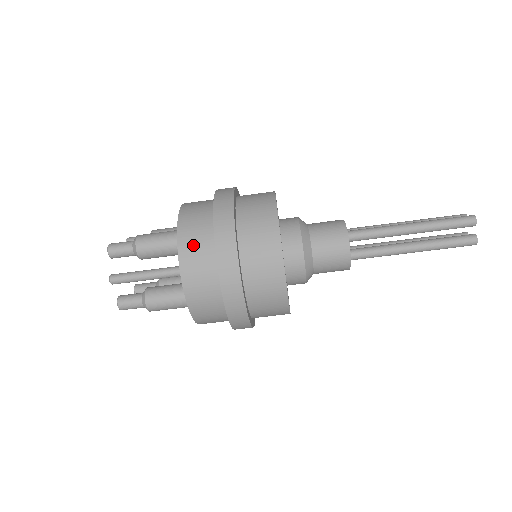
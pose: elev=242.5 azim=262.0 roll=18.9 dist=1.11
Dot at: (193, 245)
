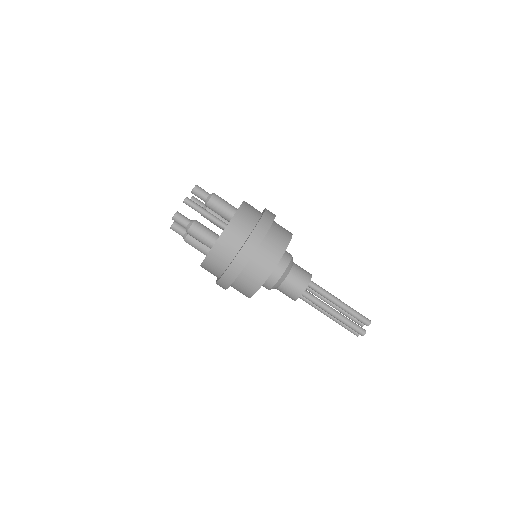
Dot at: (245, 216)
